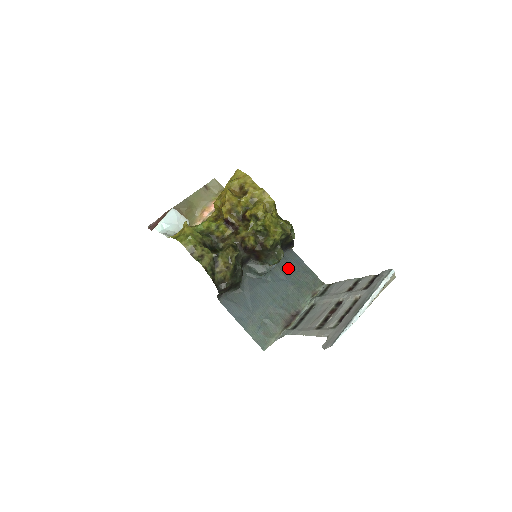
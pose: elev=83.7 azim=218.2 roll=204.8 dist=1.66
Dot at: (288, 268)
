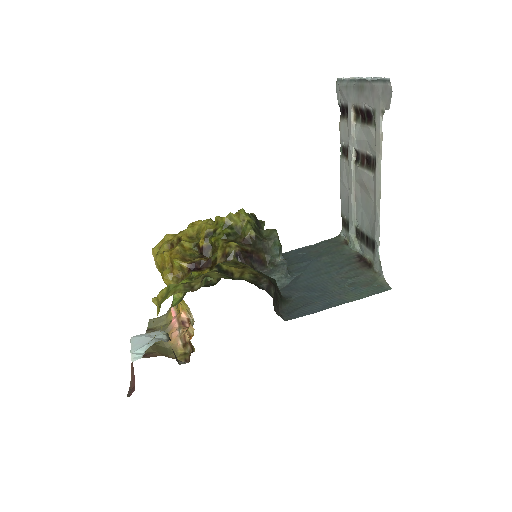
Dot at: (298, 259)
